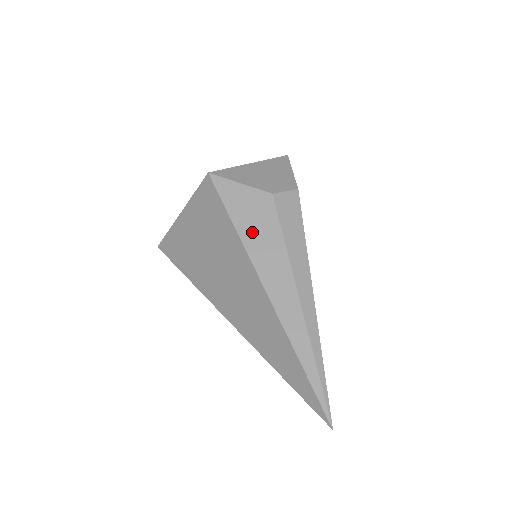
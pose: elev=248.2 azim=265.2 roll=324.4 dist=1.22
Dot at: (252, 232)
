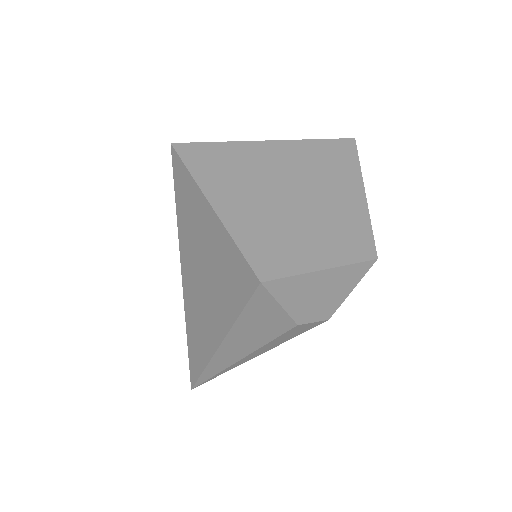
Dot at: (247, 329)
